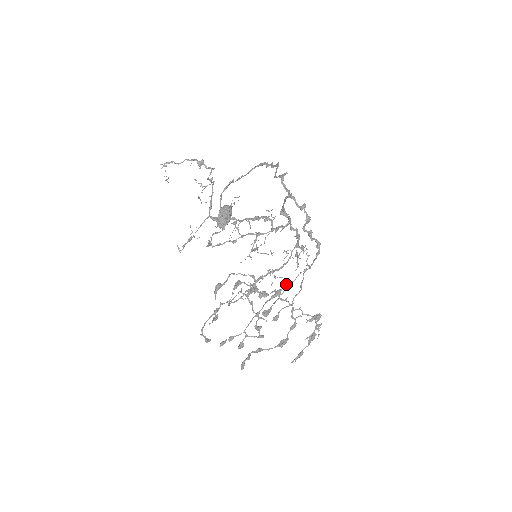
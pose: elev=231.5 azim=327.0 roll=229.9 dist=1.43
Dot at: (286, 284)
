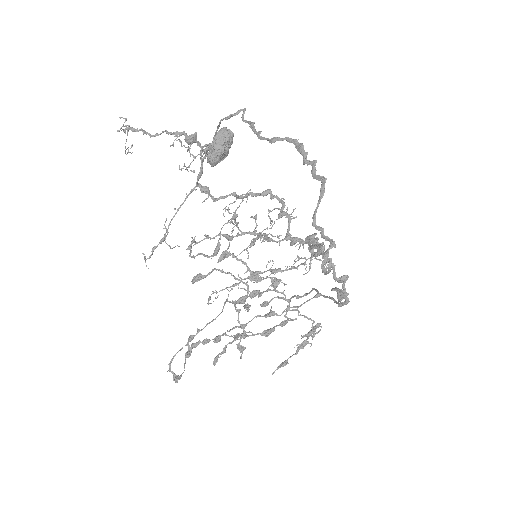
Dot at: occluded
